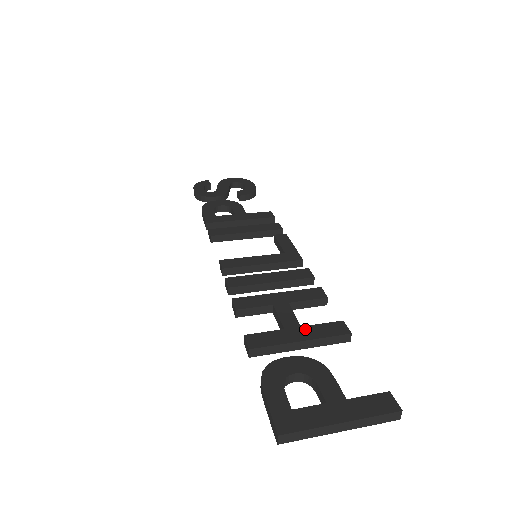
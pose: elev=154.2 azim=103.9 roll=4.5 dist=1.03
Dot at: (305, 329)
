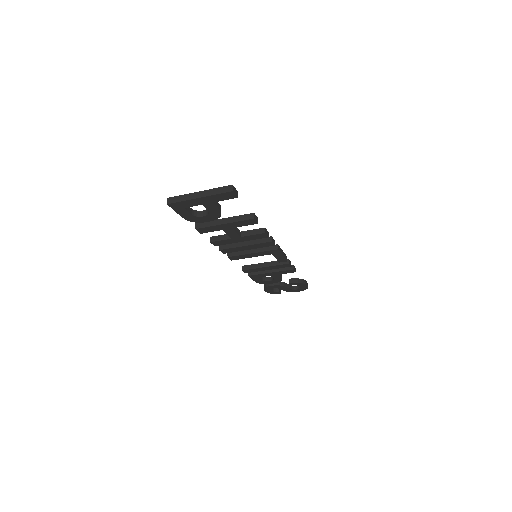
Dot at: occluded
